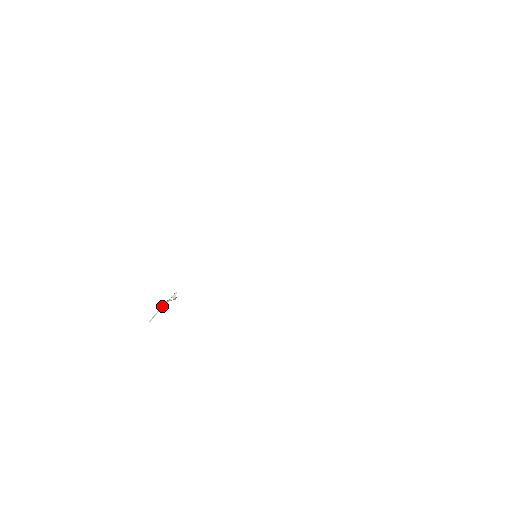
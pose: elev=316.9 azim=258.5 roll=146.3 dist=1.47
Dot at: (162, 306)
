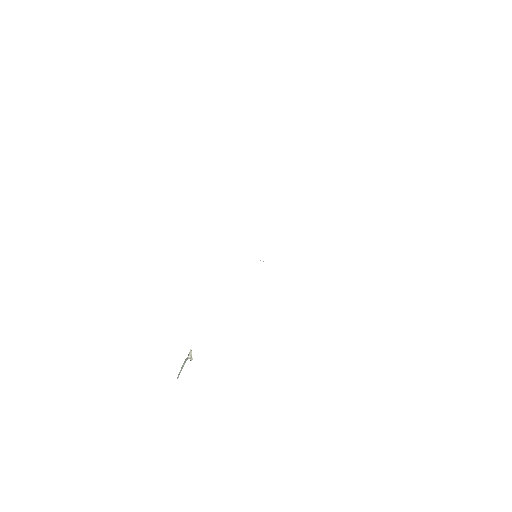
Dot at: (183, 365)
